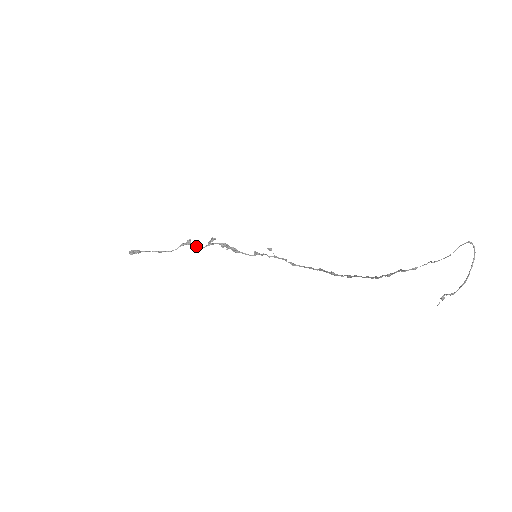
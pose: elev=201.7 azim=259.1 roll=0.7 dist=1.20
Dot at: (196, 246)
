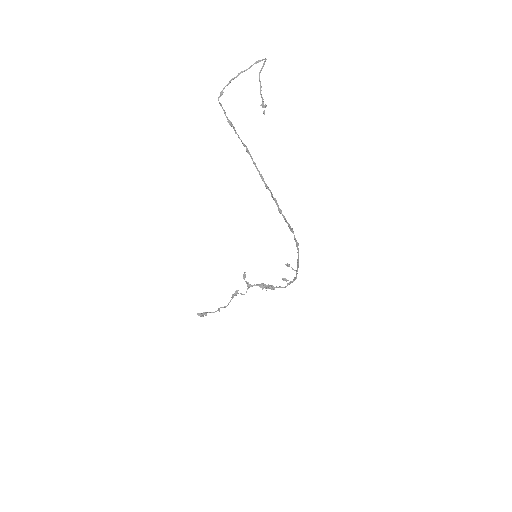
Dot at: (242, 294)
